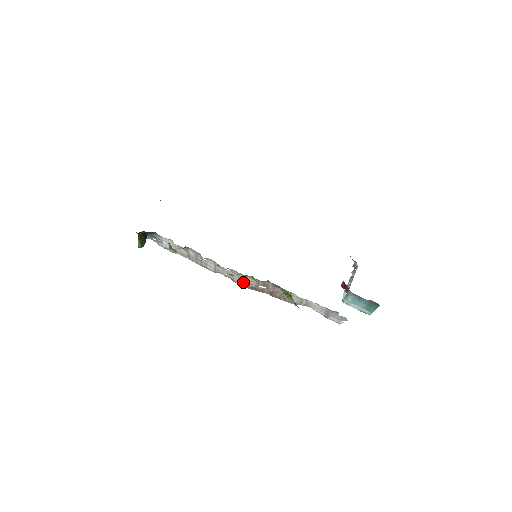
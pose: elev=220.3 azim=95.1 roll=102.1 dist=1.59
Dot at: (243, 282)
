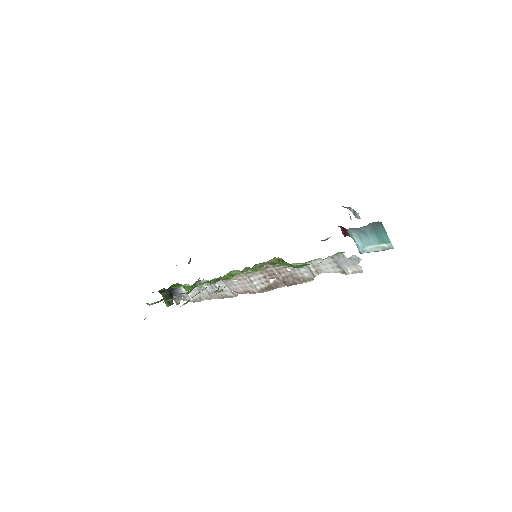
Dot at: (255, 286)
